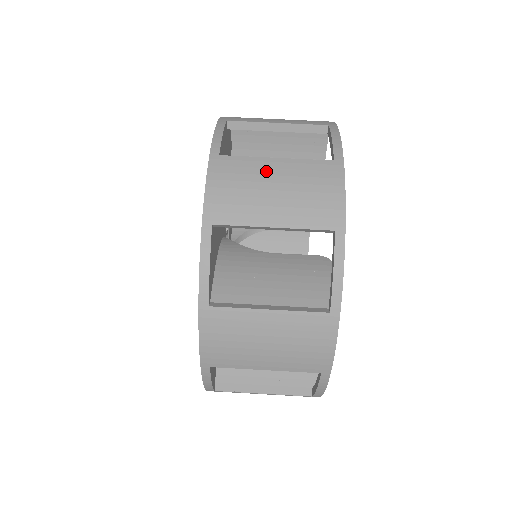
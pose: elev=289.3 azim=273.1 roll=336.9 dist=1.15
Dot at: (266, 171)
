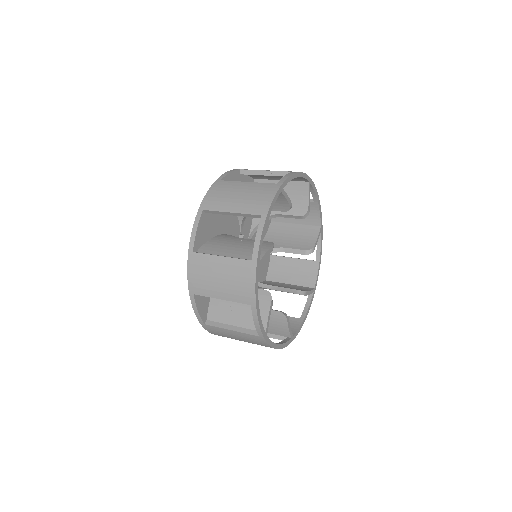
Dot at: (239, 187)
